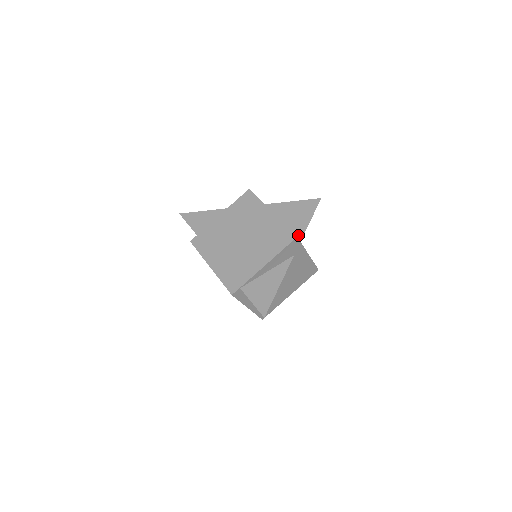
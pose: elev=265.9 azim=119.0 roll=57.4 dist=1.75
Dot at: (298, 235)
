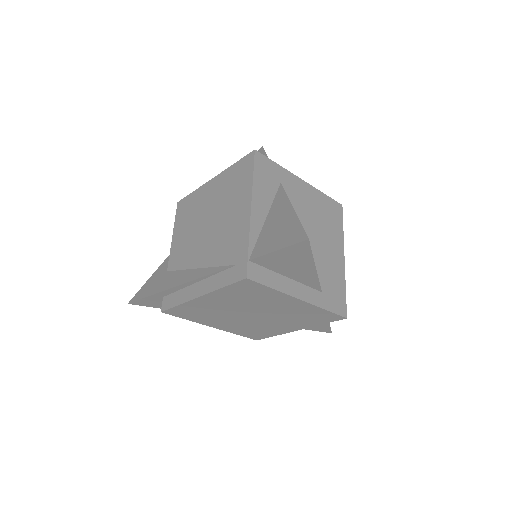
Dot at: occluded
